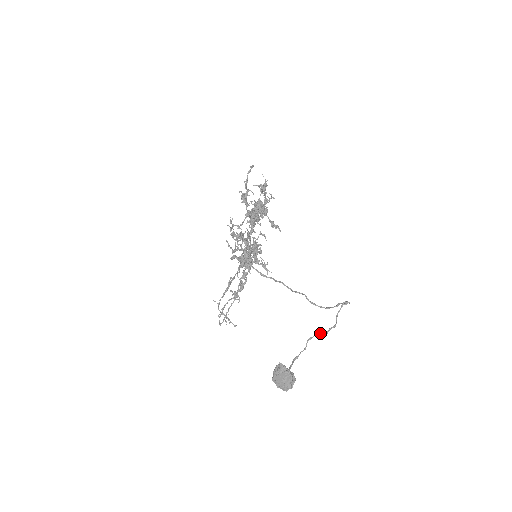
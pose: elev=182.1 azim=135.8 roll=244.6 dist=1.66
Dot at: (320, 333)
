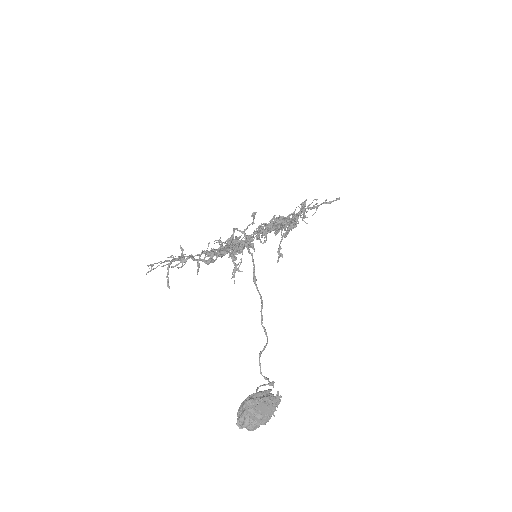
Dot at: occluded
